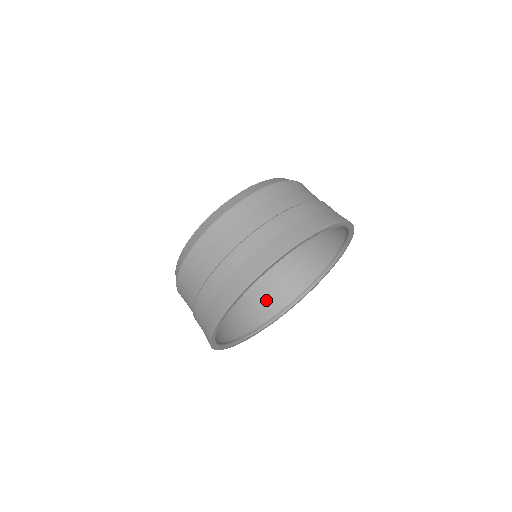
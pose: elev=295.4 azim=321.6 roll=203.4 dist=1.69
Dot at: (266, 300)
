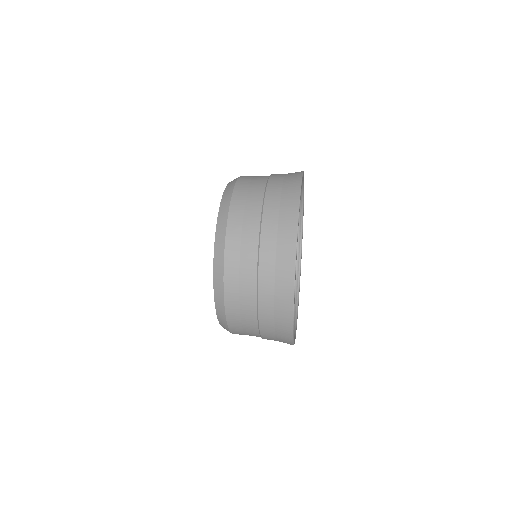
Dot at: occluded
